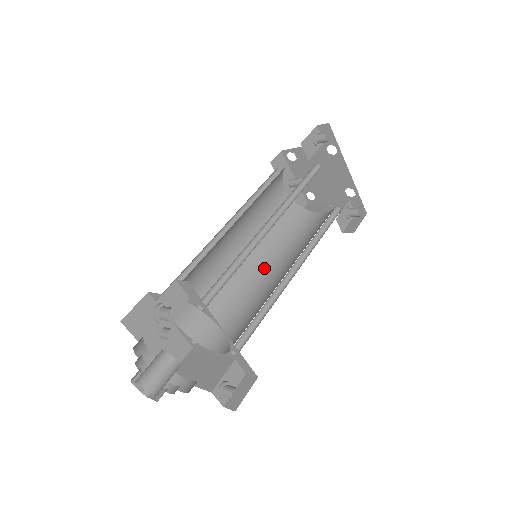
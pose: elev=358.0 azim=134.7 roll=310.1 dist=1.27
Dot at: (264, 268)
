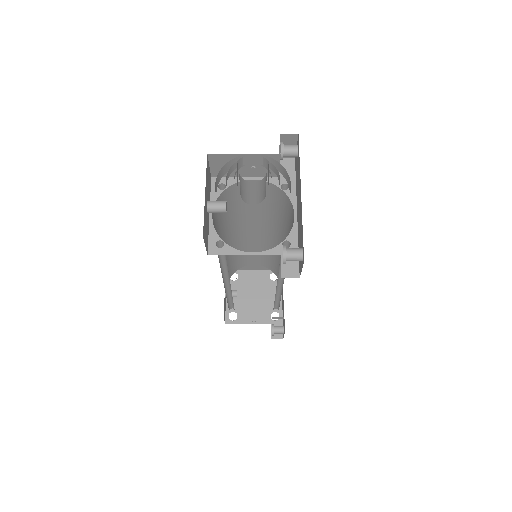
Dot at: occluded
